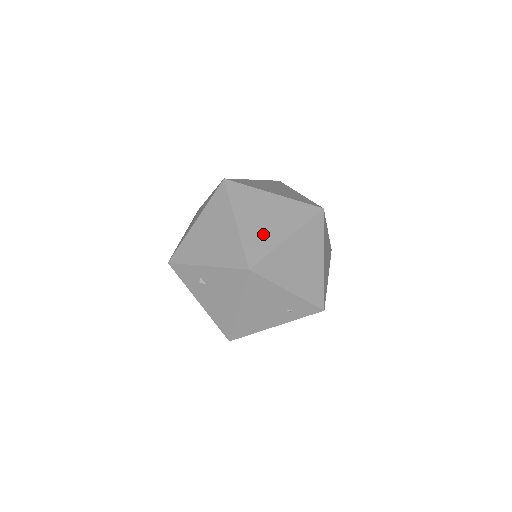
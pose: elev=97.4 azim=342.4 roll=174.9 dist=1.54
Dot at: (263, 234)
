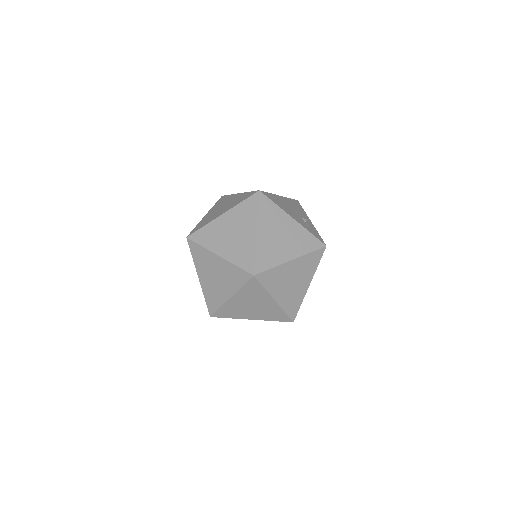
Dot at: (215, 292)
